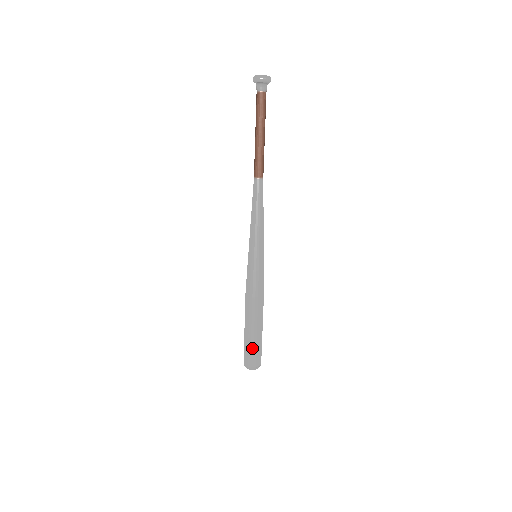
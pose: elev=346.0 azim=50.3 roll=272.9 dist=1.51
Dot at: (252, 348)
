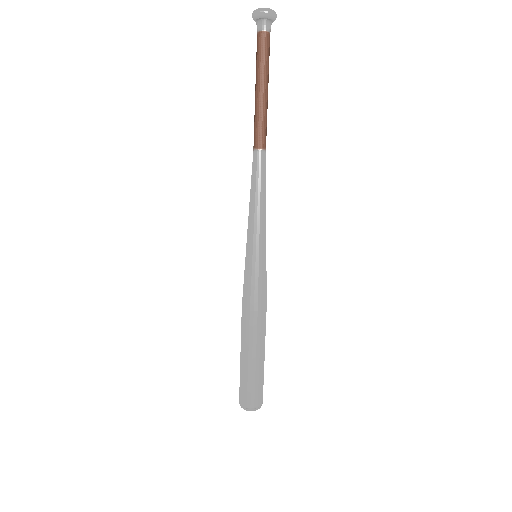
Dot at: (243, 379)
